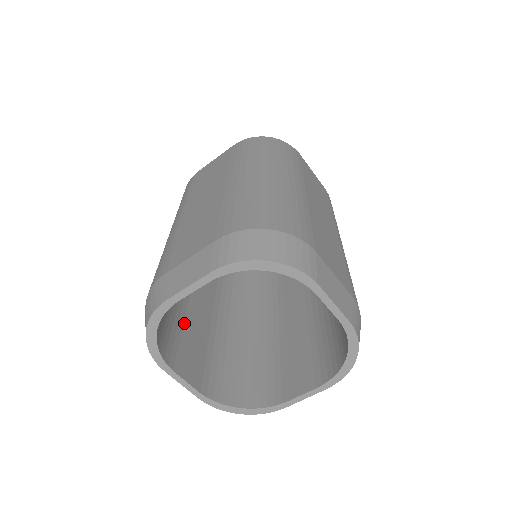
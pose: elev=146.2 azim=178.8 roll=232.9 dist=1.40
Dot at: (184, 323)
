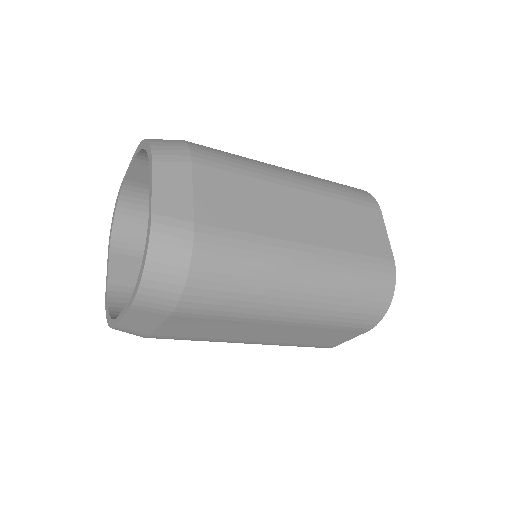
Dot at: occluded
